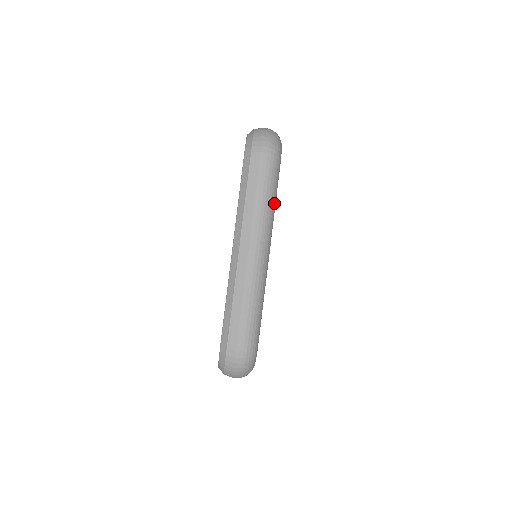
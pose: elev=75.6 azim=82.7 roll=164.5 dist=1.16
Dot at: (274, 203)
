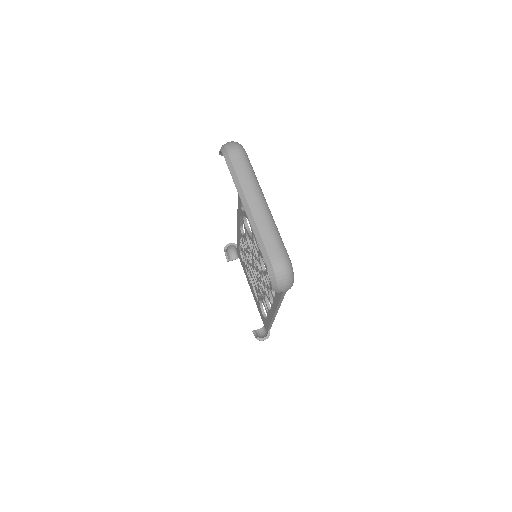
Dot at: (255, 175)
